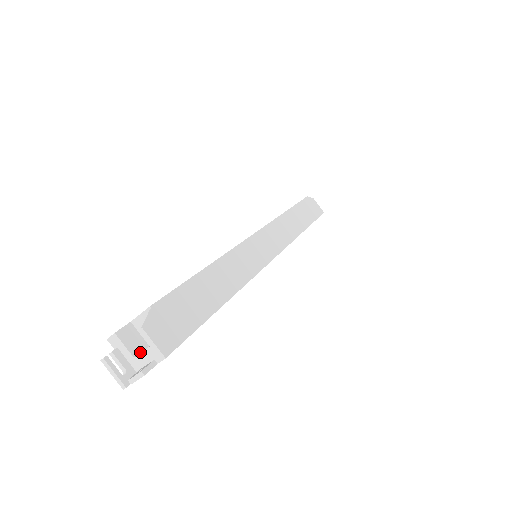
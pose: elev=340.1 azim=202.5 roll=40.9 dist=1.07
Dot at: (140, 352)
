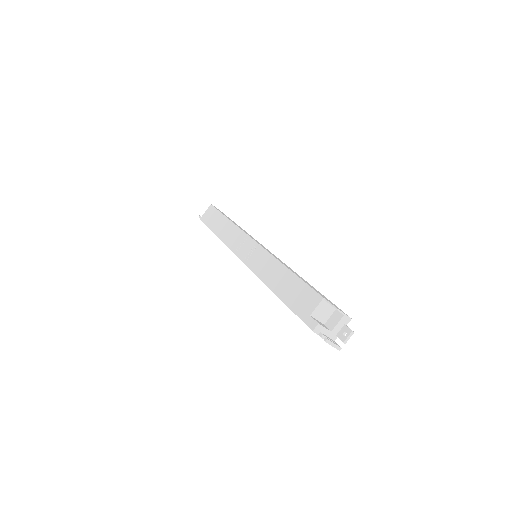
Dot at: (327, 328)
